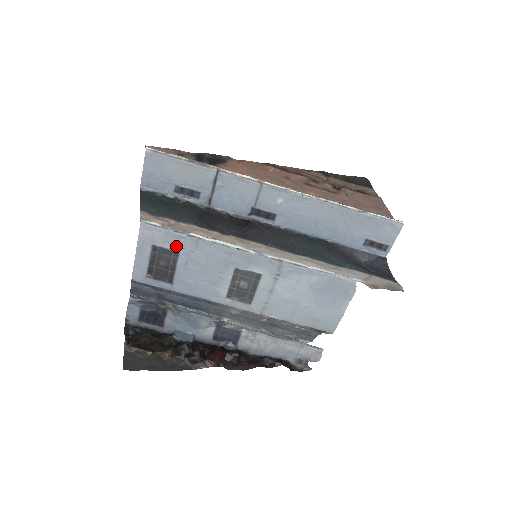
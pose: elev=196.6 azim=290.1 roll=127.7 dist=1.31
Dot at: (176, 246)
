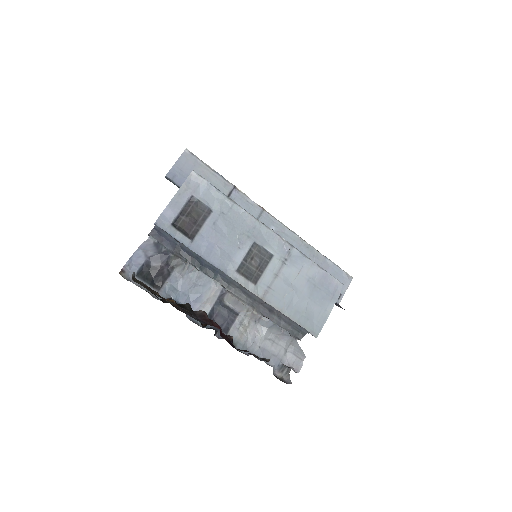
Dot at: (212, 204)
